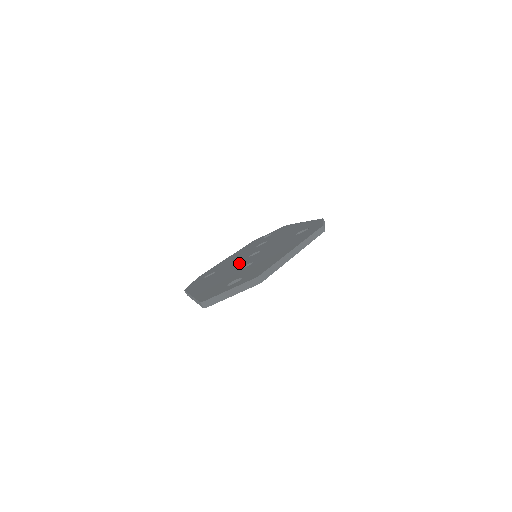
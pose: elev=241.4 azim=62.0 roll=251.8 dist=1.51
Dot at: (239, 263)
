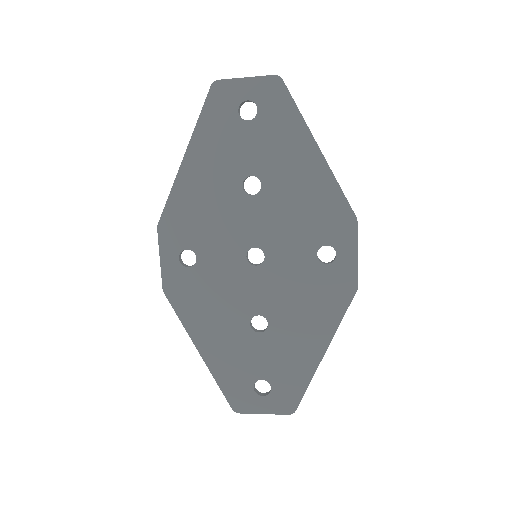
Dot at: (238, 281)
